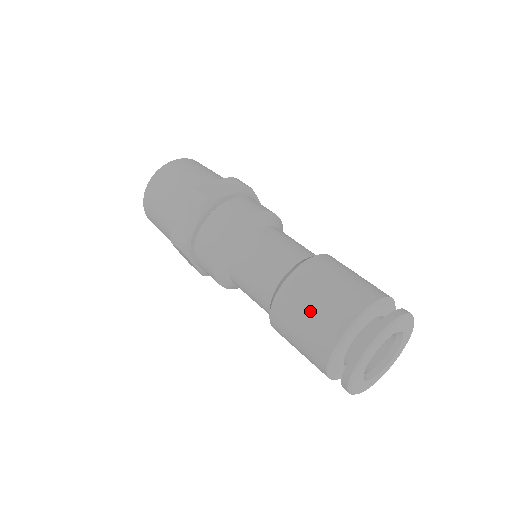
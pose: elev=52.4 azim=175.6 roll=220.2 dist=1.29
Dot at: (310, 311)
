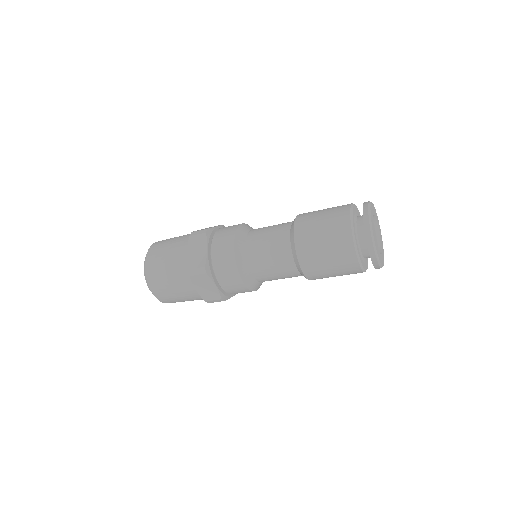
Dot at: (322, 225)
